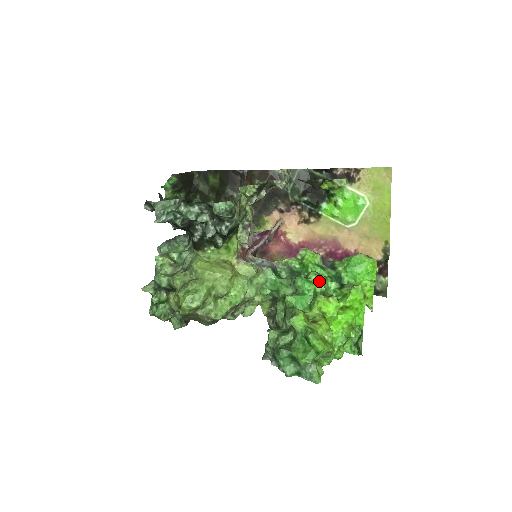
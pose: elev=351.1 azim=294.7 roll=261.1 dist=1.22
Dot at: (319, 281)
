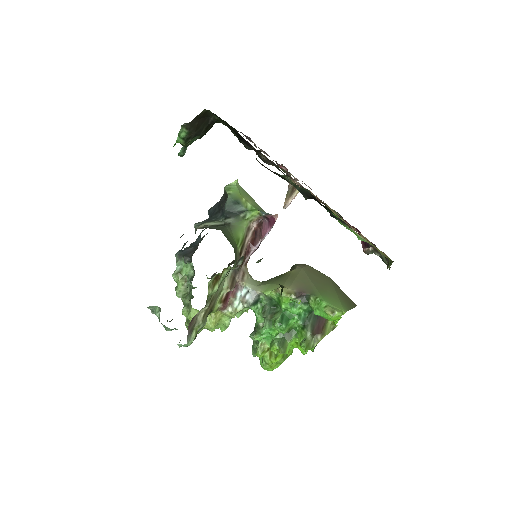
Dot at: (280, 331)
